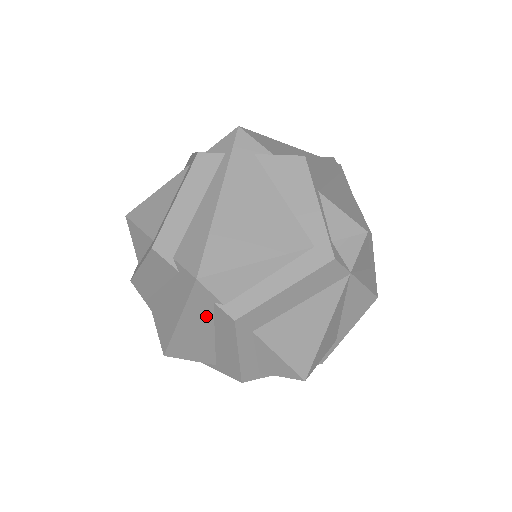
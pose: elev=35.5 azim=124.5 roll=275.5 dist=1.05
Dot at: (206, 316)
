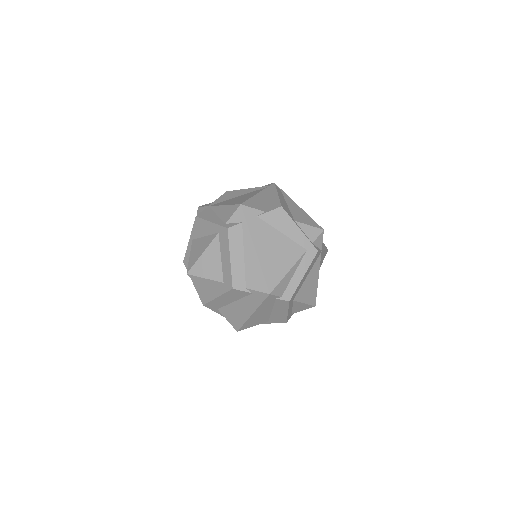
Dot at: (270, 305)
